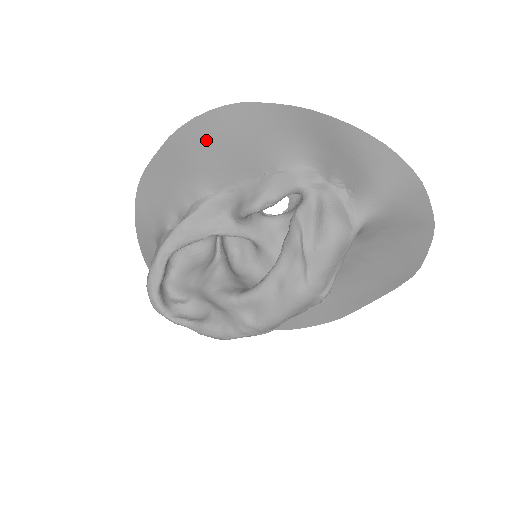
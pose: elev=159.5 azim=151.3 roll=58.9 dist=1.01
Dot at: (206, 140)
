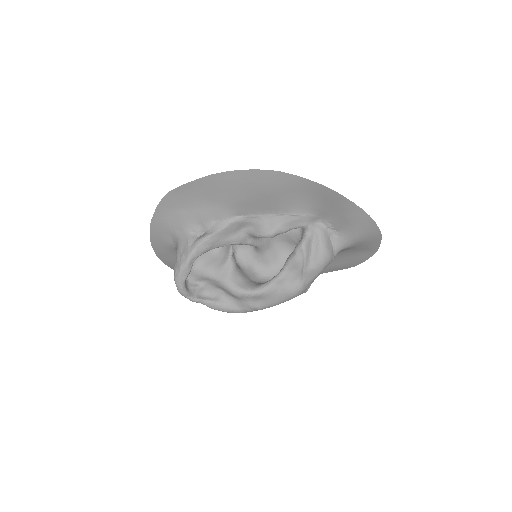
Dot at: (244, 186)
